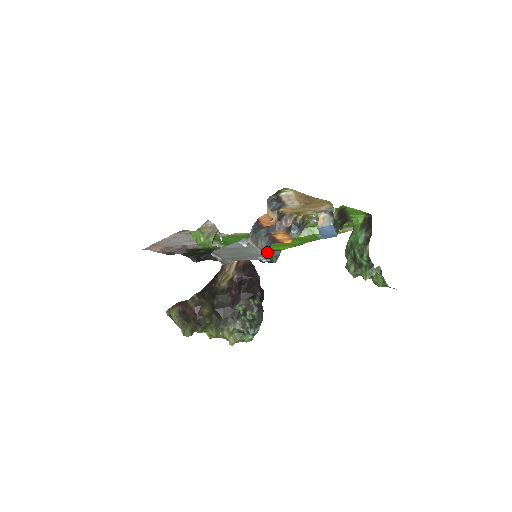
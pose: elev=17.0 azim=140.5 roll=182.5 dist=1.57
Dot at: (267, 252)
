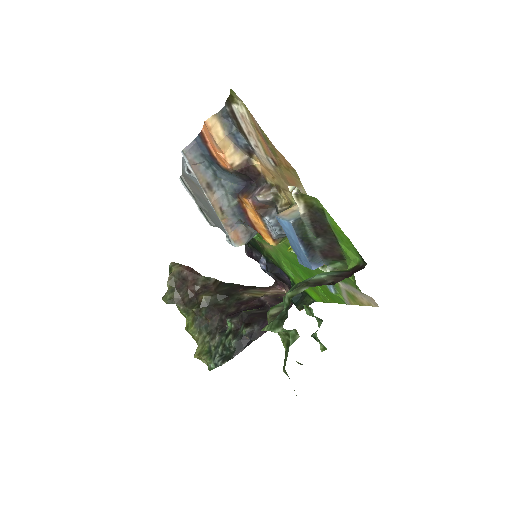
Dot at: (234, 228)
